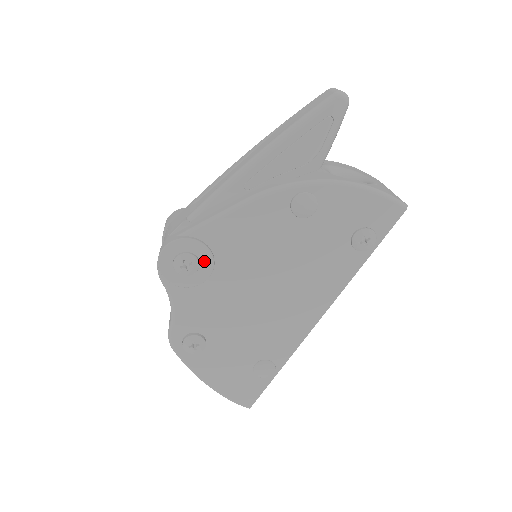
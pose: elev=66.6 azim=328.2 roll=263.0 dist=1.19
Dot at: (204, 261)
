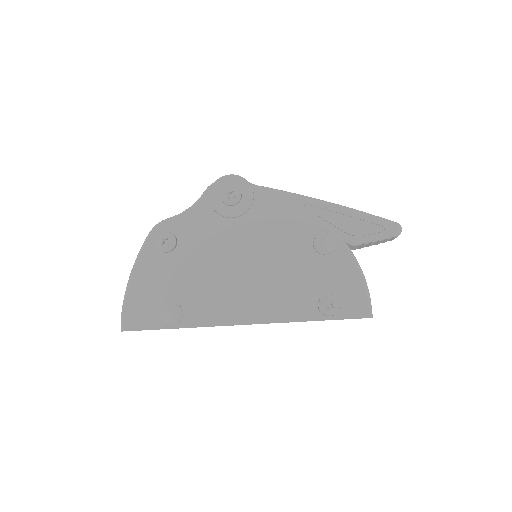
Dot at: (241, 206)
